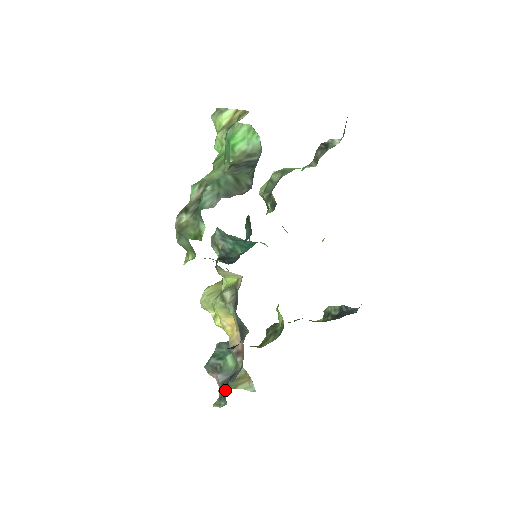
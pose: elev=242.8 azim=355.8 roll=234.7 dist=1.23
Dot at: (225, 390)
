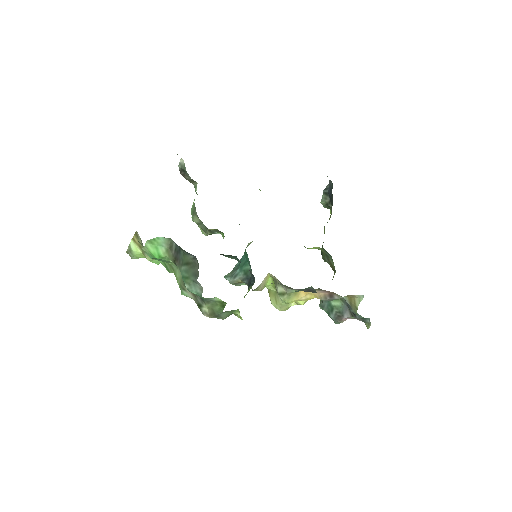
Dot at: (358, 316)
